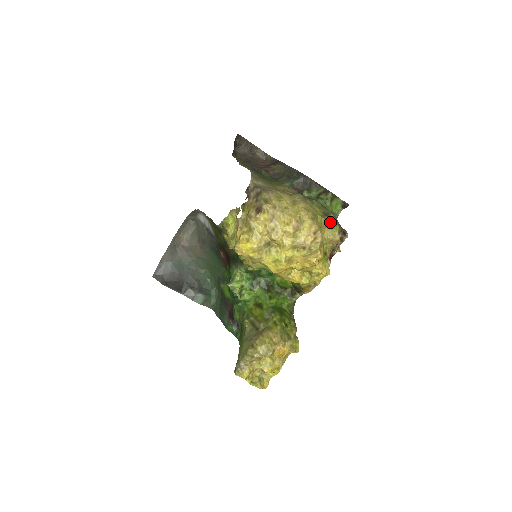
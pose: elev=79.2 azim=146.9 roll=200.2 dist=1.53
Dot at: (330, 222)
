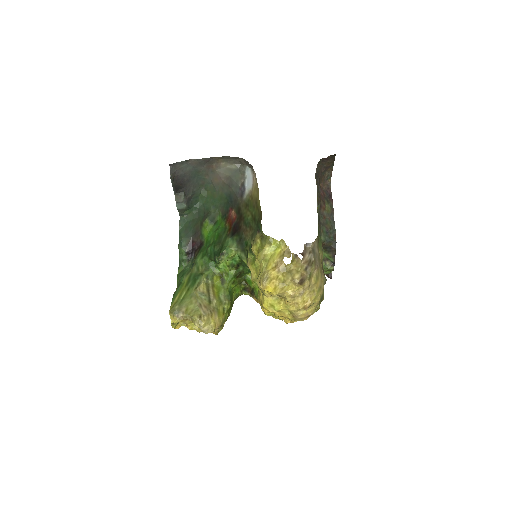
Dot at: (319, 306)
